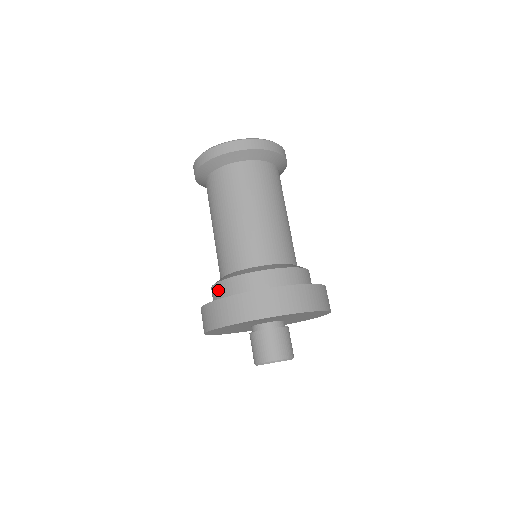
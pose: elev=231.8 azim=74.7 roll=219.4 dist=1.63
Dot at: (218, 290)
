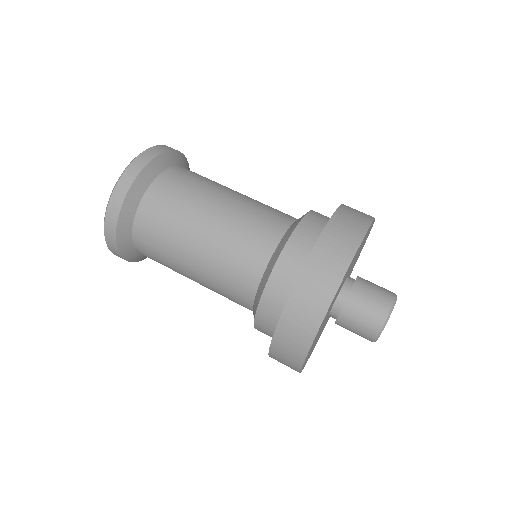
Dot at: (269, 306)
